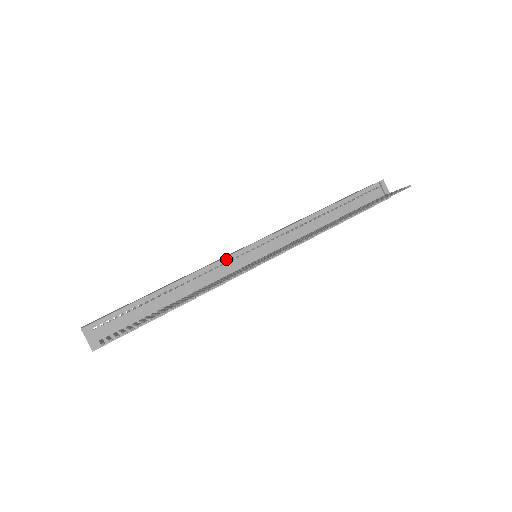
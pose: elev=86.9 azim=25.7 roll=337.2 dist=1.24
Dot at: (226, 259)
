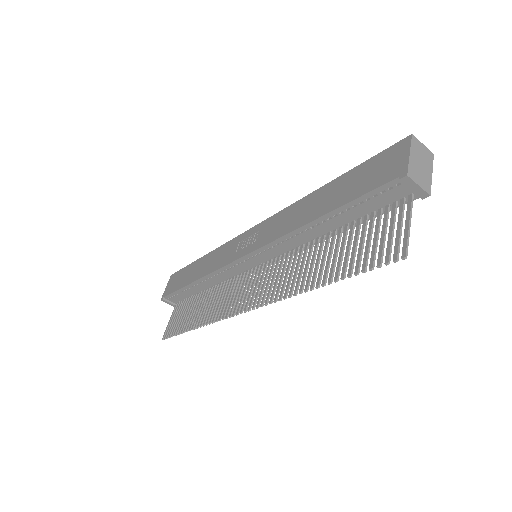
Dot at: (225, 267)
